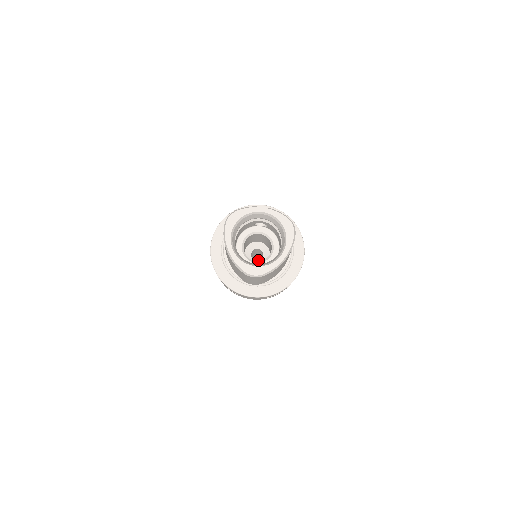
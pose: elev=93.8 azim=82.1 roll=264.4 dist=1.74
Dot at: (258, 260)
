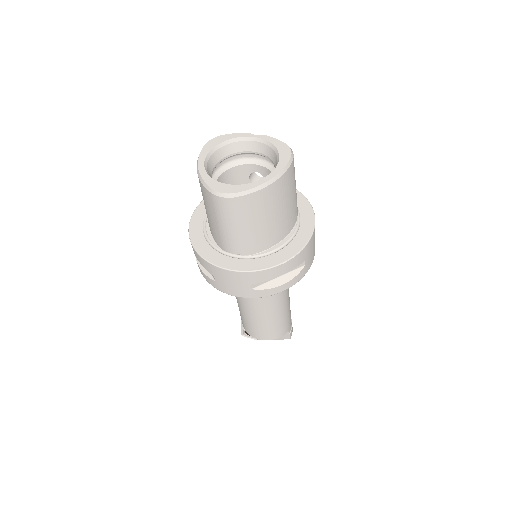
Dot at: occluded
